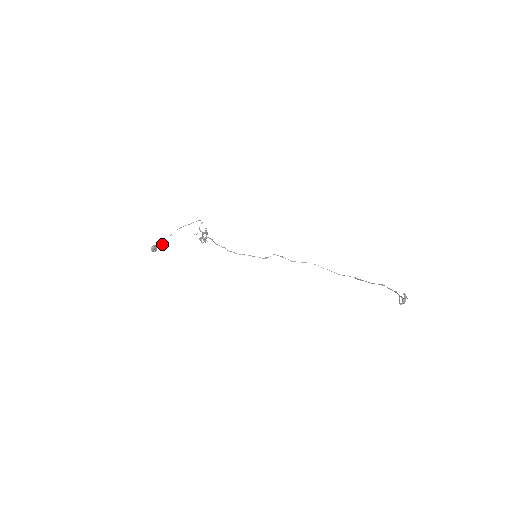
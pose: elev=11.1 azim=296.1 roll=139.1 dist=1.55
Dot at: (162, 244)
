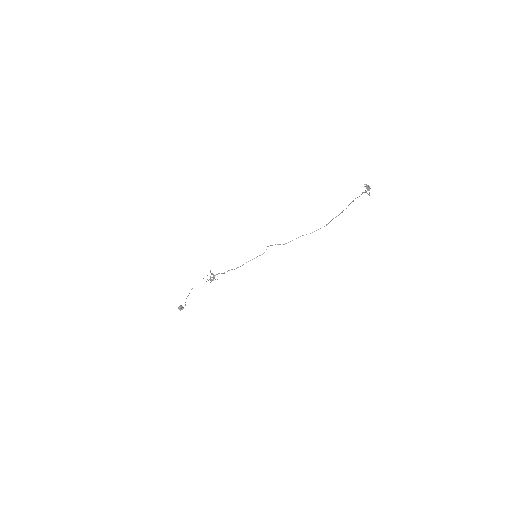
Dot at: occluded
